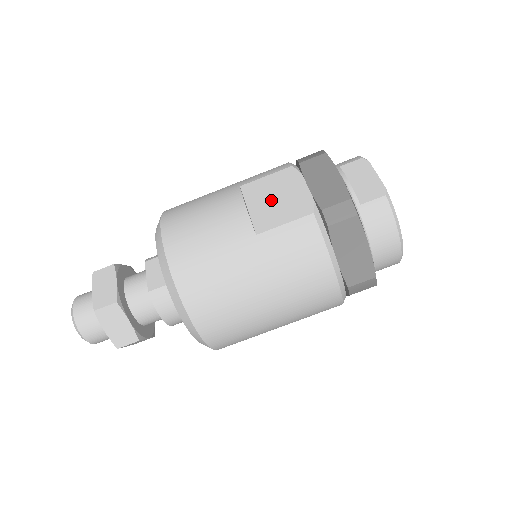
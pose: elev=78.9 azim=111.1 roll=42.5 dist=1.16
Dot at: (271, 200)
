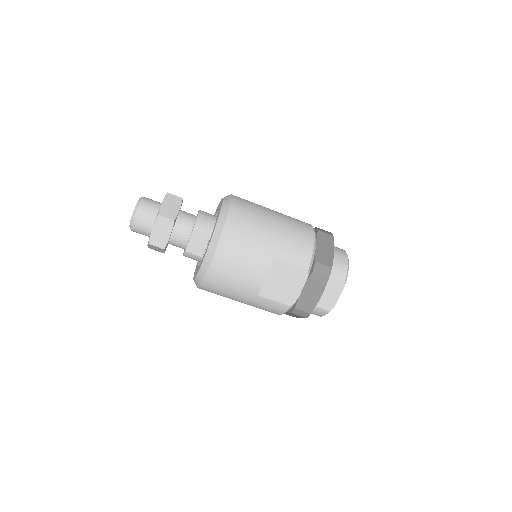
Dot at: (280, 282)
